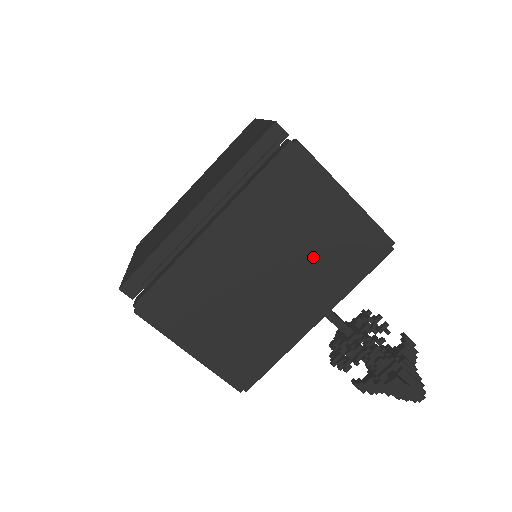
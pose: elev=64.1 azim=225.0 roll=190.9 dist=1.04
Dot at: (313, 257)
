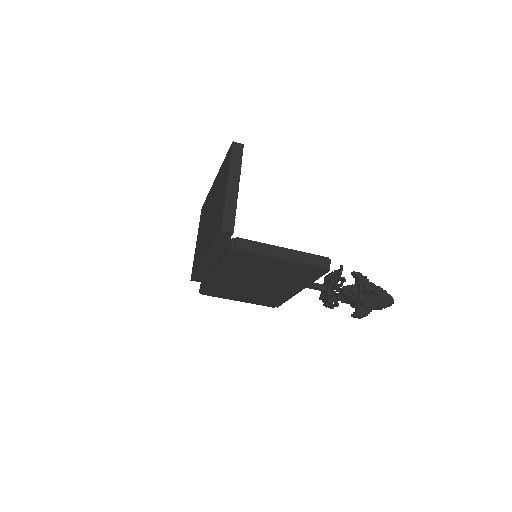
Dot at: (279, 276)
